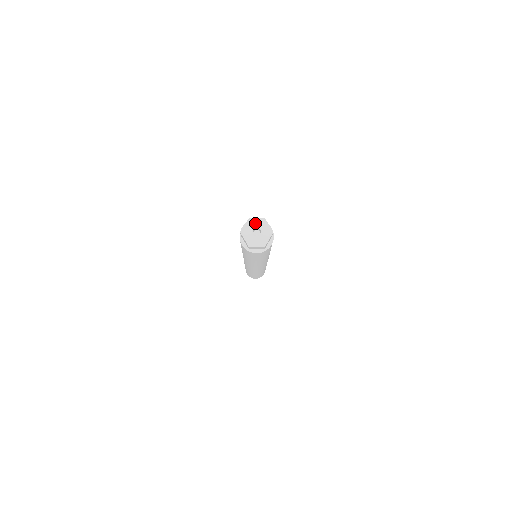
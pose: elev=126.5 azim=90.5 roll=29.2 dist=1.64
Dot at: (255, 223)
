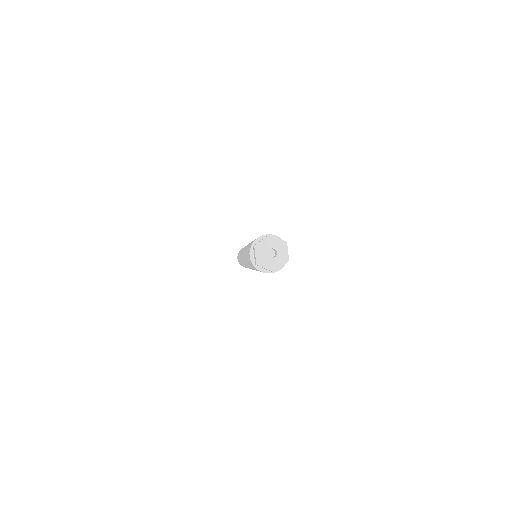
Dot at: (274, 243)
